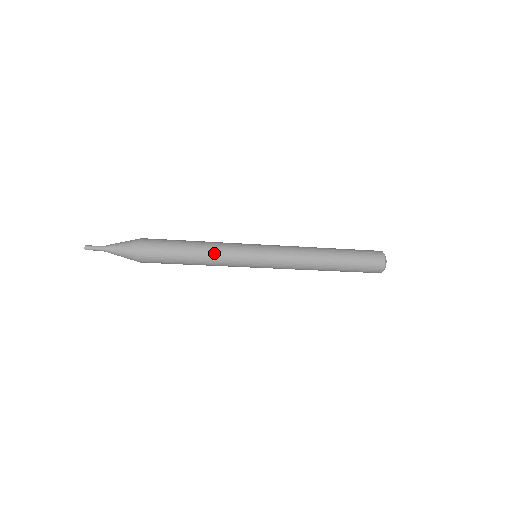
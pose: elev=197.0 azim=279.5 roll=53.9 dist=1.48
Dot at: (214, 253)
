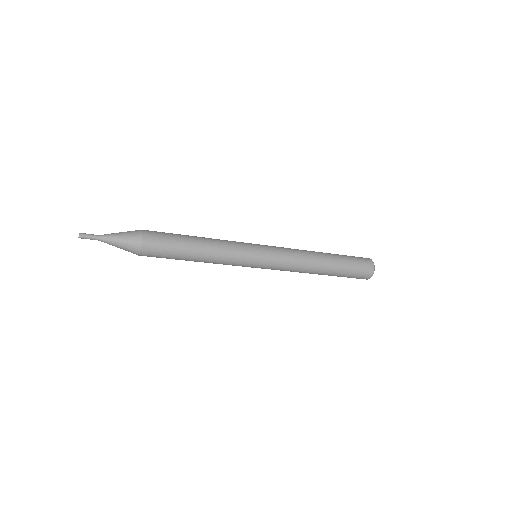
Dot at: (218, 243)
